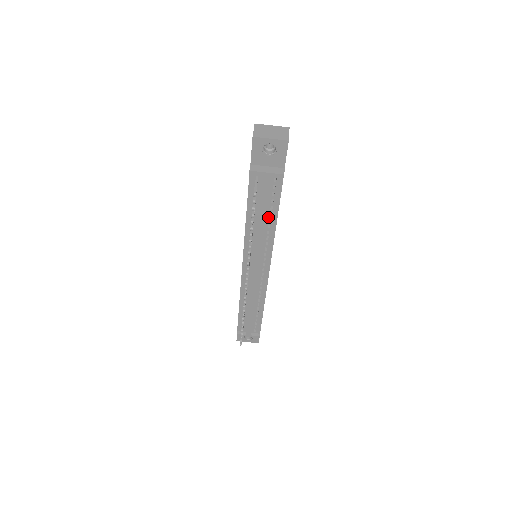
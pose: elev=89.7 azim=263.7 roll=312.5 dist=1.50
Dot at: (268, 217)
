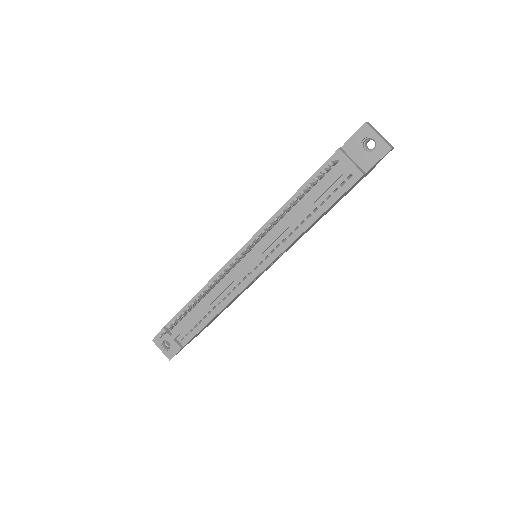
Dot at: (310, 211)
